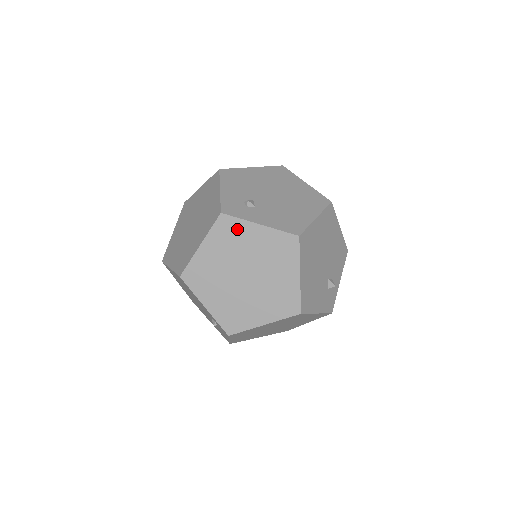
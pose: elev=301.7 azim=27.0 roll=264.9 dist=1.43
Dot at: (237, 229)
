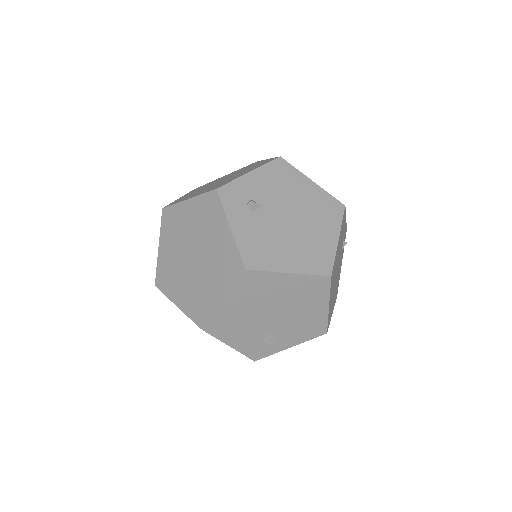
Dot at: (215, 214)
